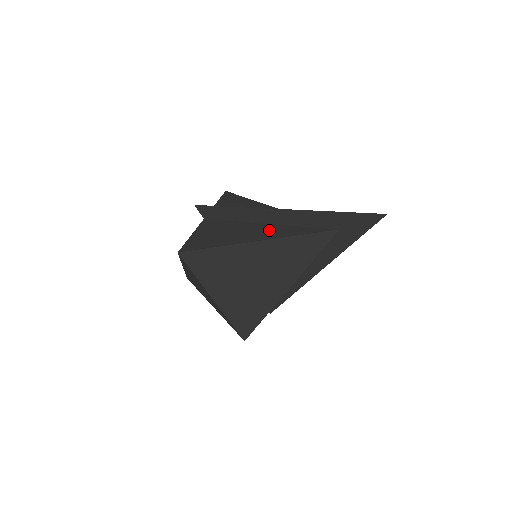
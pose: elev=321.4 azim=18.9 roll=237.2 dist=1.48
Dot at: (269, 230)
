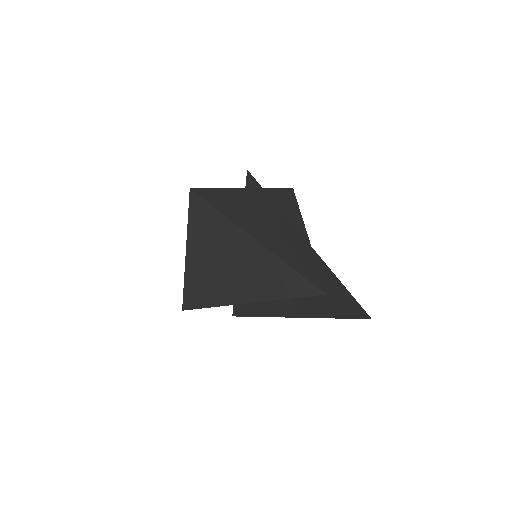
Dot at: (275, 240)
